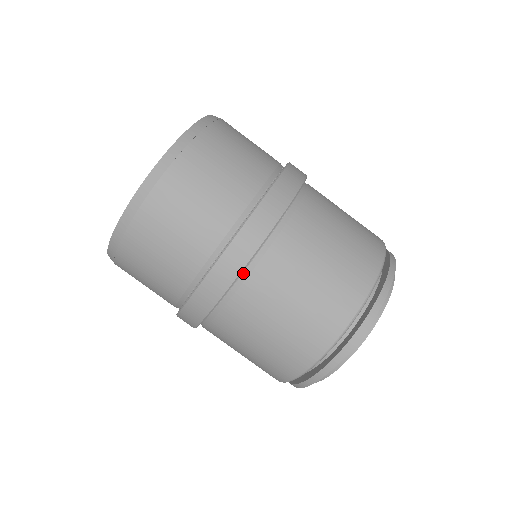
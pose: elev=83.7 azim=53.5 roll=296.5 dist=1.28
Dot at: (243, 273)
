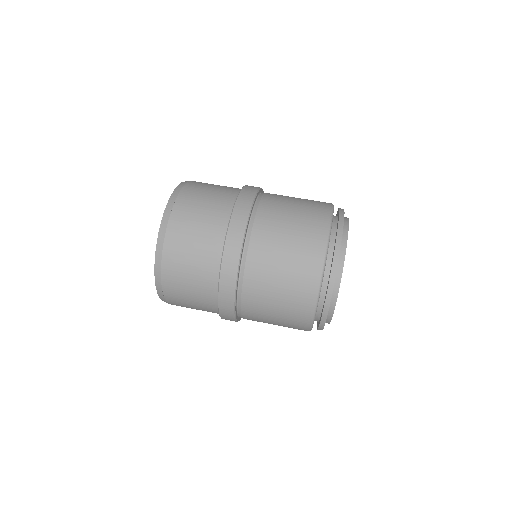
Dot at: (251, 218)
